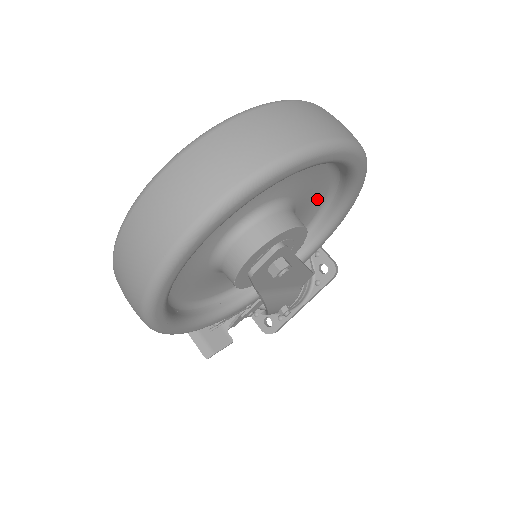
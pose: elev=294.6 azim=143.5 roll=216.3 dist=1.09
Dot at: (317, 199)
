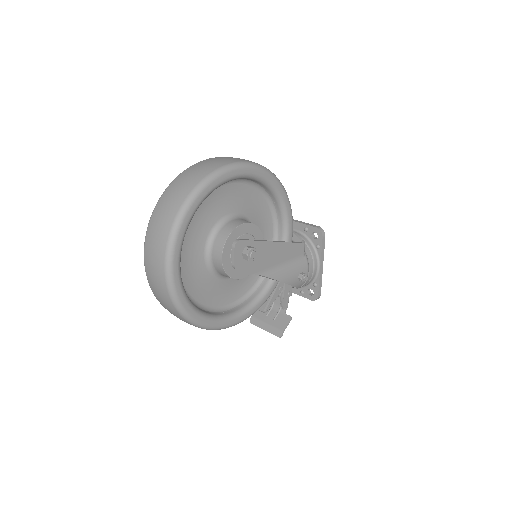
Dot at: (258, 201)
